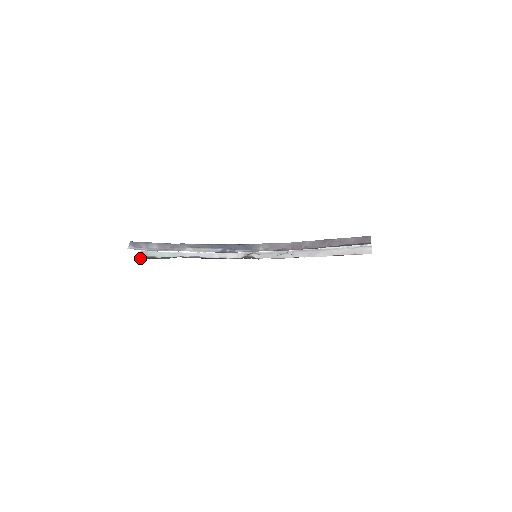
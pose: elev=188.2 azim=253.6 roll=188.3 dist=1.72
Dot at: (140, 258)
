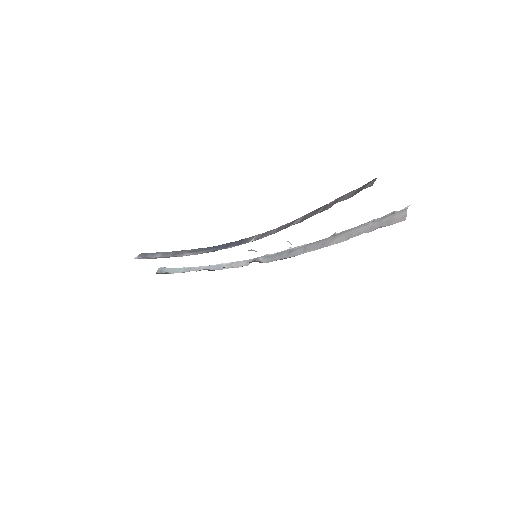
Dot at: occluded
